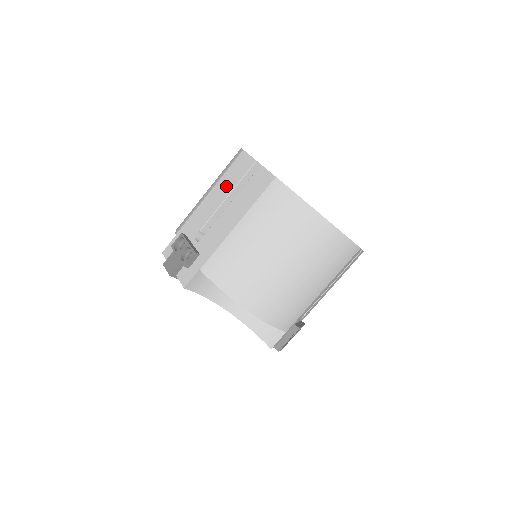
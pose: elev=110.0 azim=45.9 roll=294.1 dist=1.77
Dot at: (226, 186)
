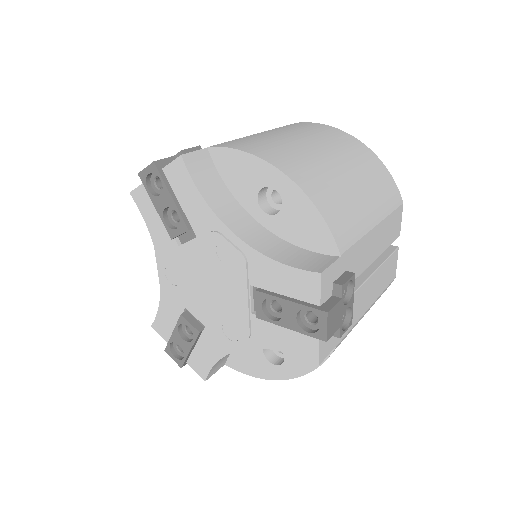
Dot at: occluded
